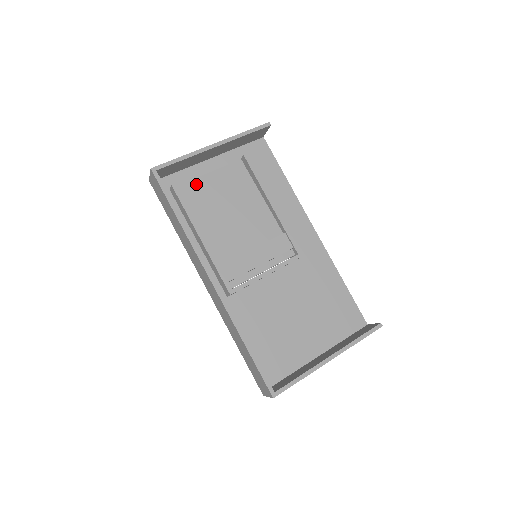
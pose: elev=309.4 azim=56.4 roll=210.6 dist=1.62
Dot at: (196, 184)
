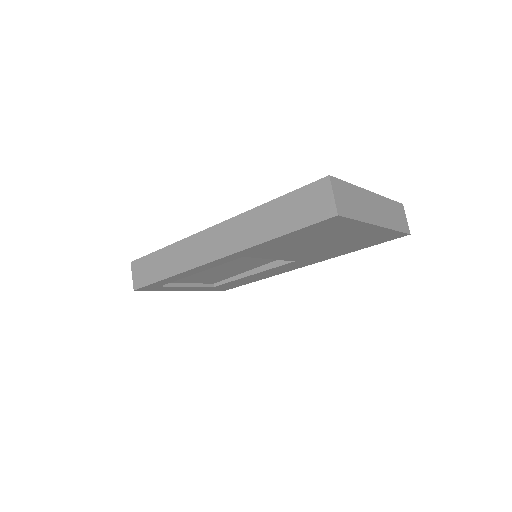
Dot at: occluded
